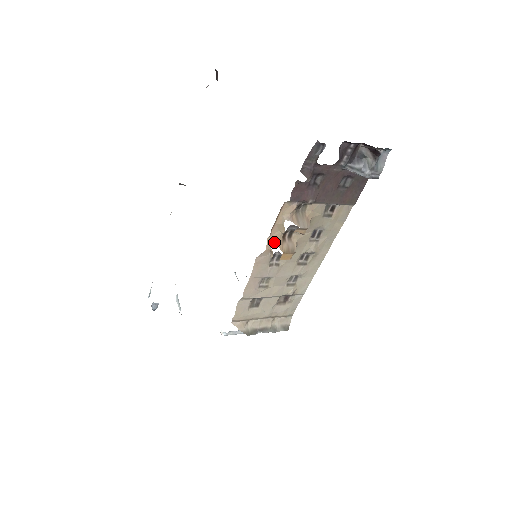
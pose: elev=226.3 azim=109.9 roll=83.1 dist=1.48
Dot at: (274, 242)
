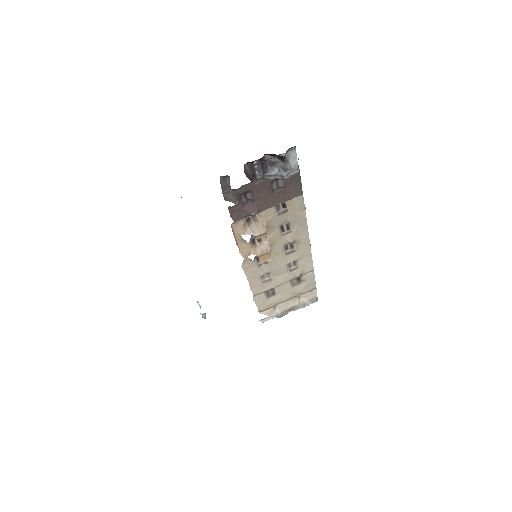
Dot at: (246, 252)
